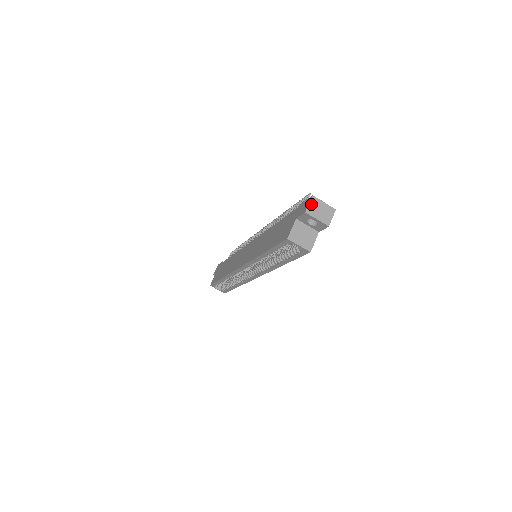
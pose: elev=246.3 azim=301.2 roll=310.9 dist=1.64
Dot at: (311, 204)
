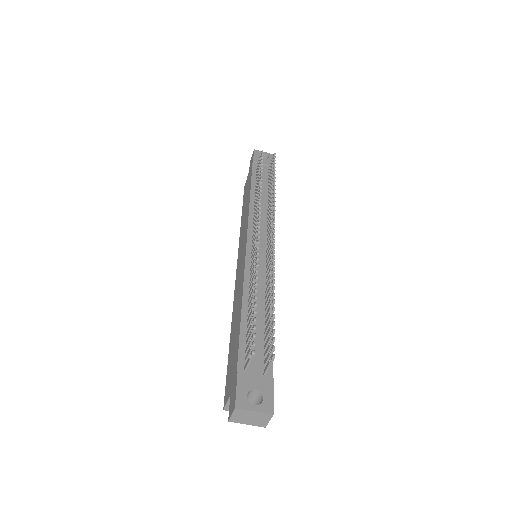
Dot at: (235, 415)
